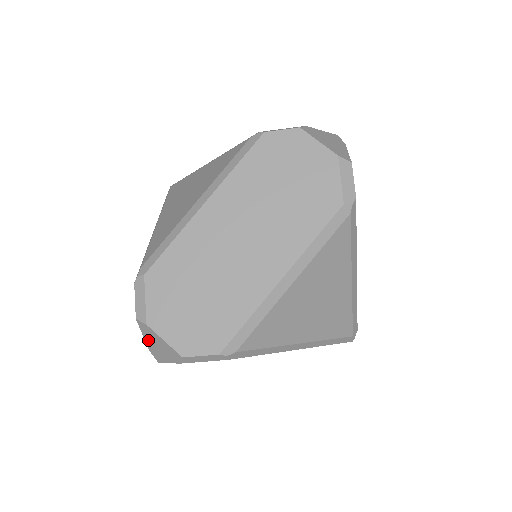
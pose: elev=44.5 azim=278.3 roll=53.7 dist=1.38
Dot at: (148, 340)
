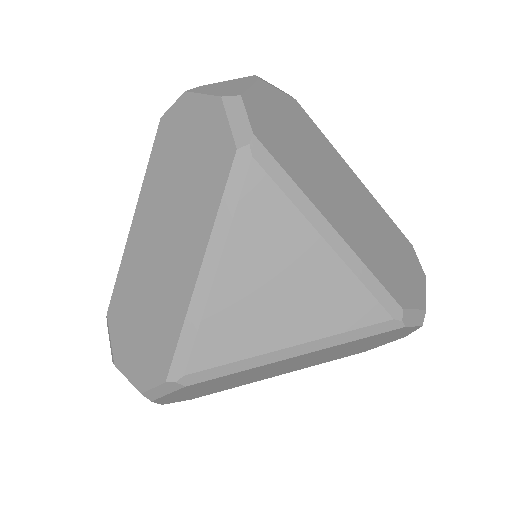
Dot at: occluded
